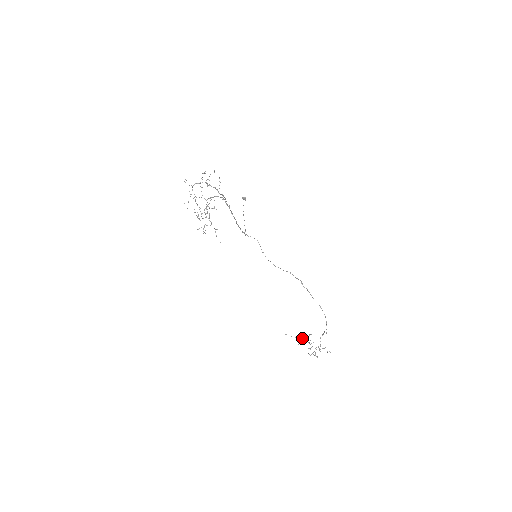
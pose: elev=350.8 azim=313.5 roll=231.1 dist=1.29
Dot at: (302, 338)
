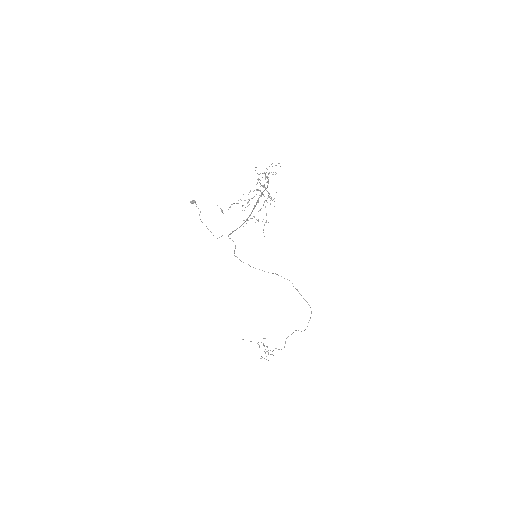
Dot at: occluded
